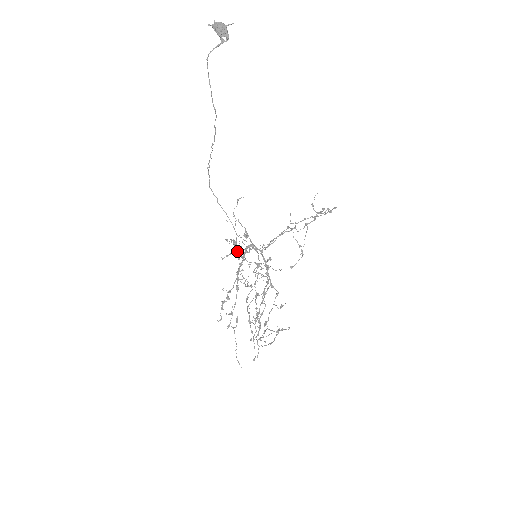
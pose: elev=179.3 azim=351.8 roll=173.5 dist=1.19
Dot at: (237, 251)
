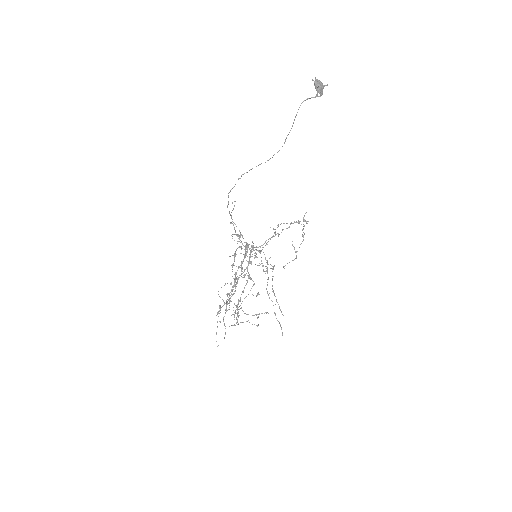
Dot at: (247, 252)
